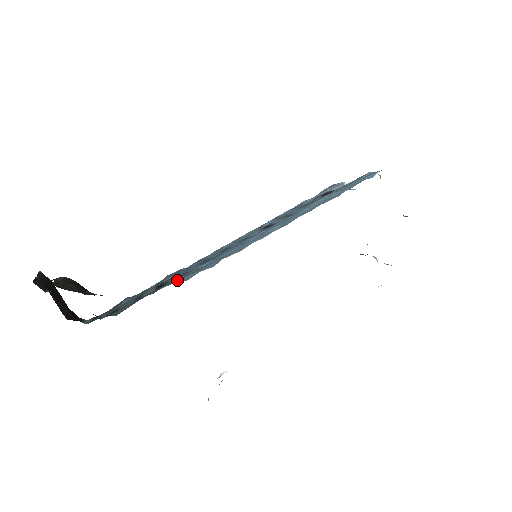
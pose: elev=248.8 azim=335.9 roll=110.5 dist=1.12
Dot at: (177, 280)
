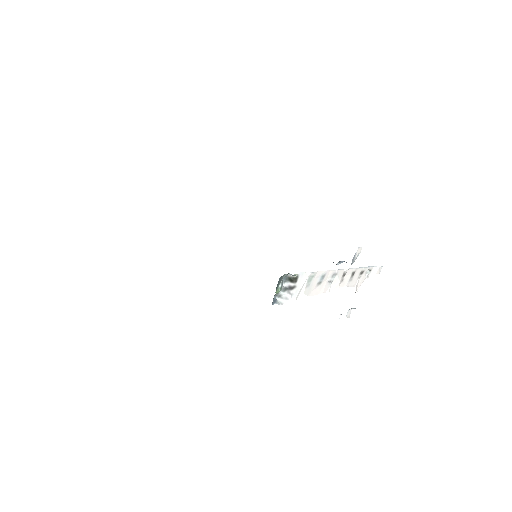
Dot at: occluded
